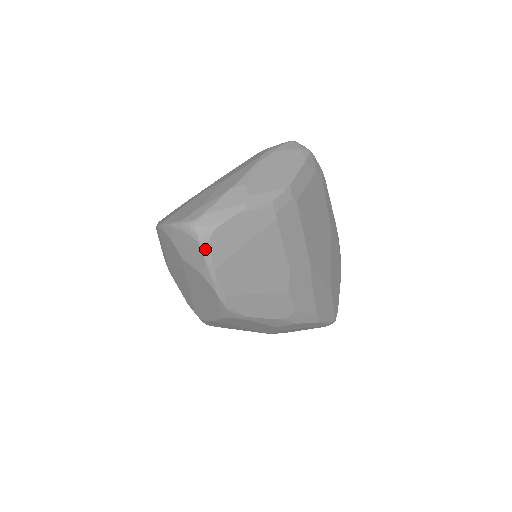
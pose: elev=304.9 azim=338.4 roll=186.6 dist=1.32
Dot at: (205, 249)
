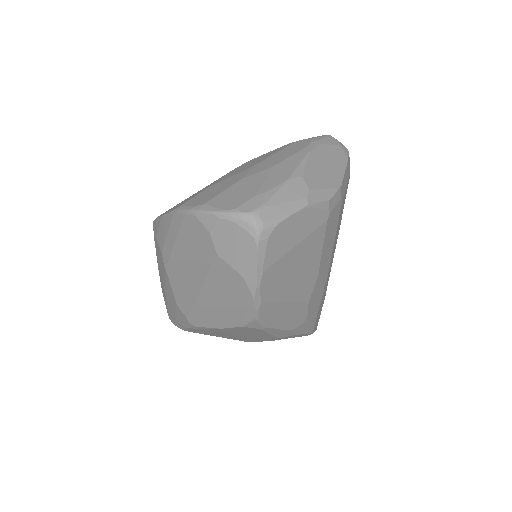
Dot at: (261, 248)
